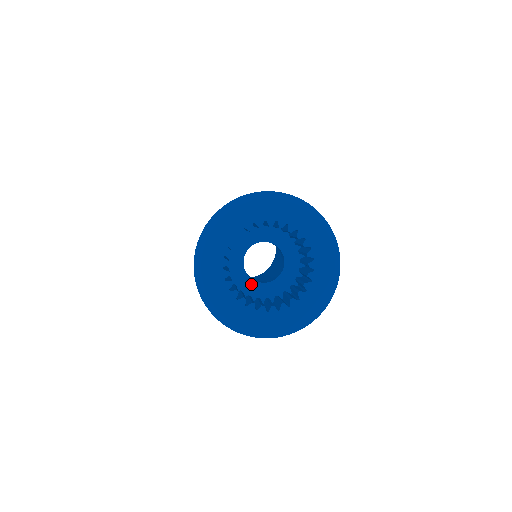
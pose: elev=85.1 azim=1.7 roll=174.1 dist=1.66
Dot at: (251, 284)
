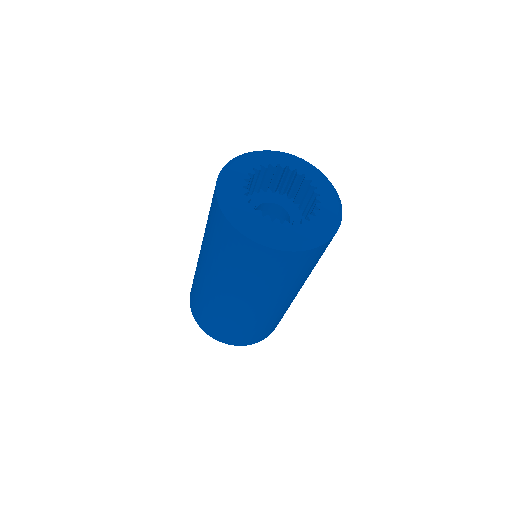
Dot at: occluded
